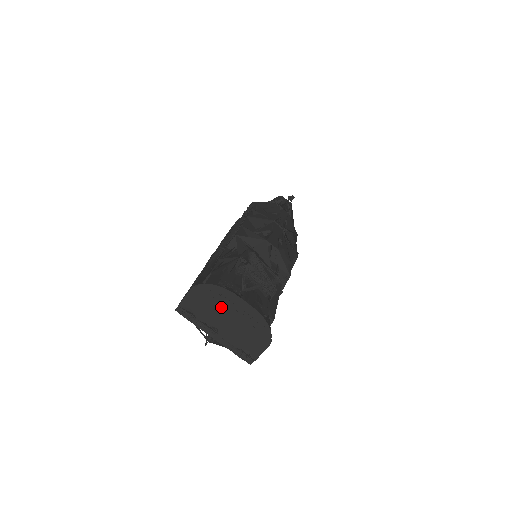
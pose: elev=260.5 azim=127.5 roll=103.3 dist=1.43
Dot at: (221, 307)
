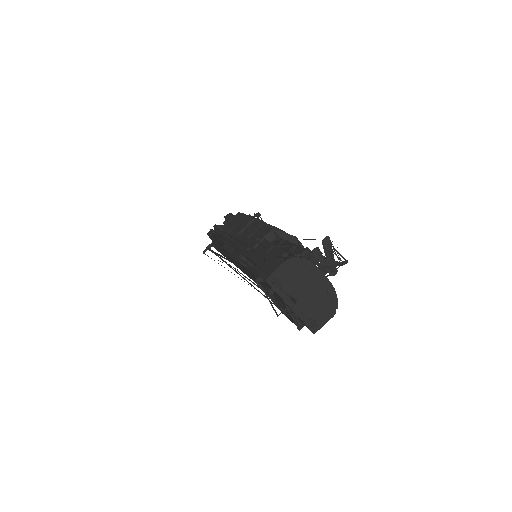
Dot at: (305, 279)
